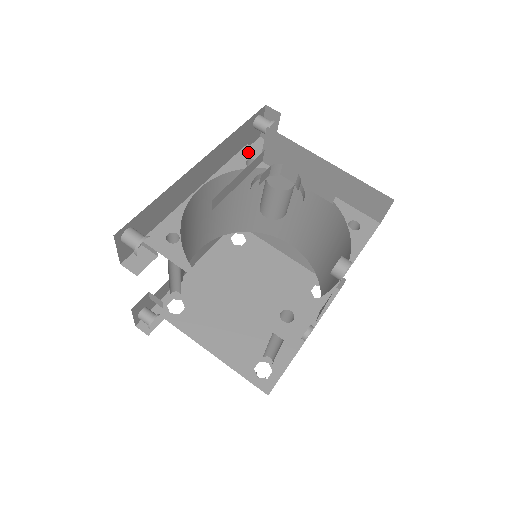
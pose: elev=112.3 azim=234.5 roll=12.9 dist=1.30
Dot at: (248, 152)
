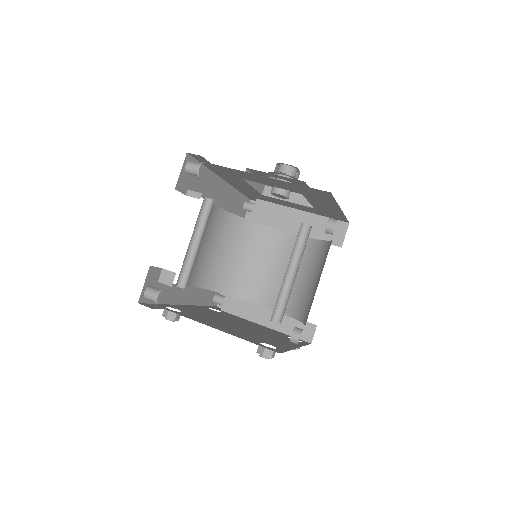
Dot at: occluded
